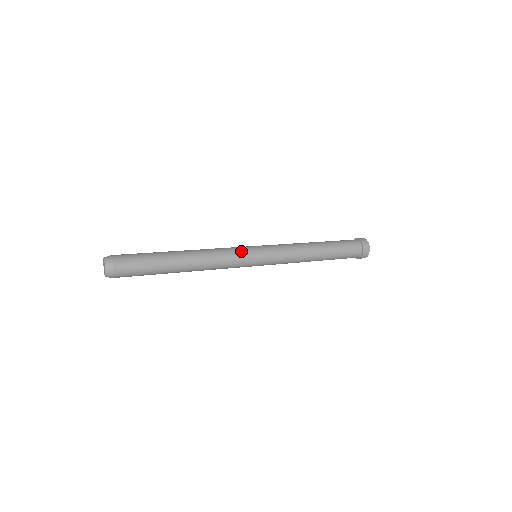
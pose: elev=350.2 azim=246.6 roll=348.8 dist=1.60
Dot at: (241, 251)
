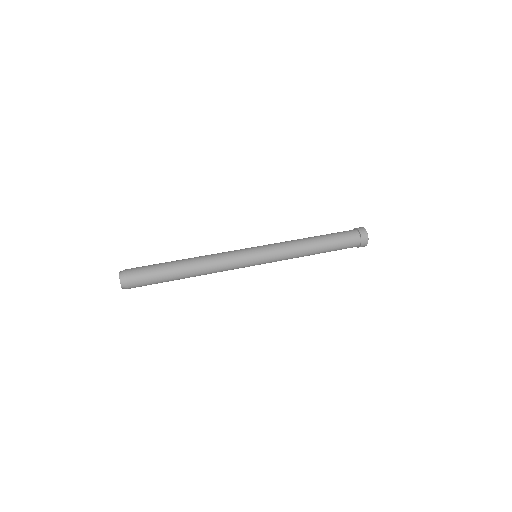
Dot at: (242, 264)
